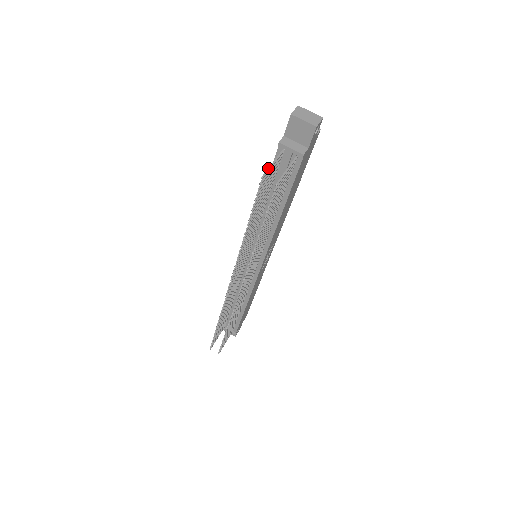
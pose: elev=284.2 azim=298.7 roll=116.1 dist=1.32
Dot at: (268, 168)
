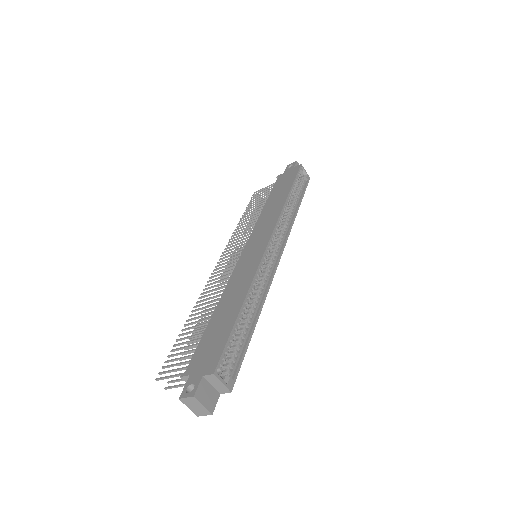
Dot at: (165, 378)
